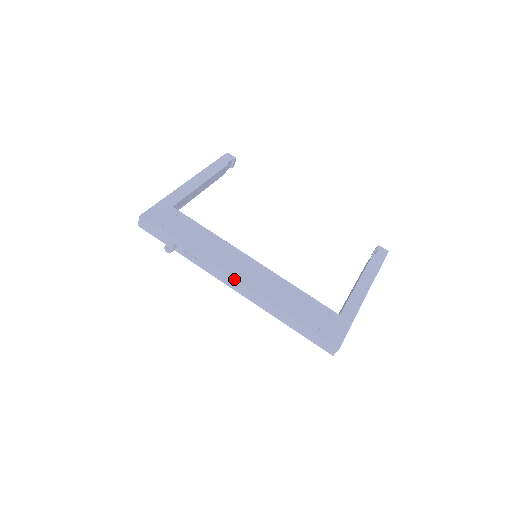
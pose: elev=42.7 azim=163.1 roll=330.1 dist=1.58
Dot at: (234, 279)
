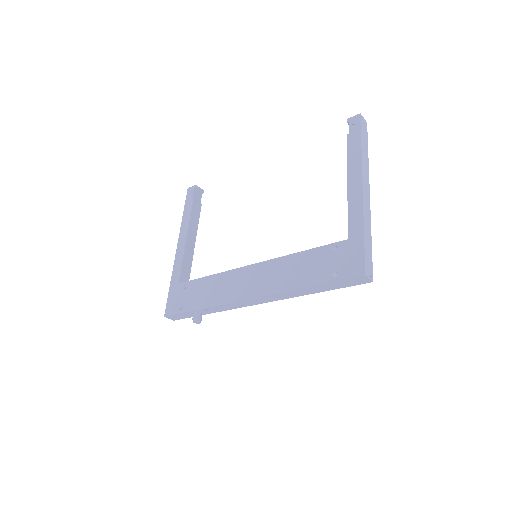
Dot at: (248, 300)
